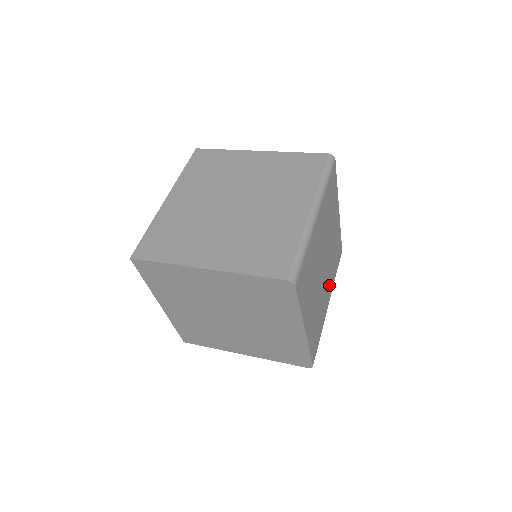
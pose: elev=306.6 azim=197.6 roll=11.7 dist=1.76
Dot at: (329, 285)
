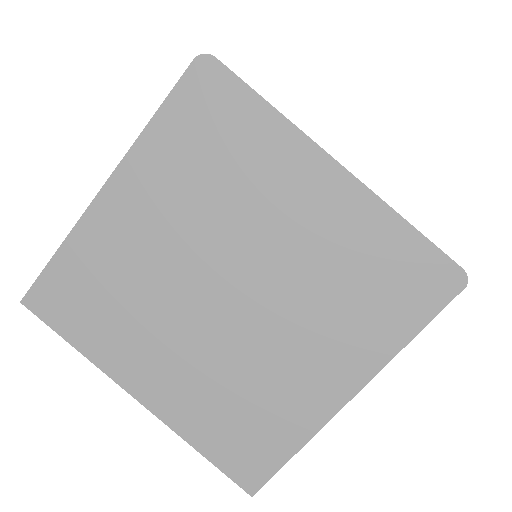
Dot at: occluded
